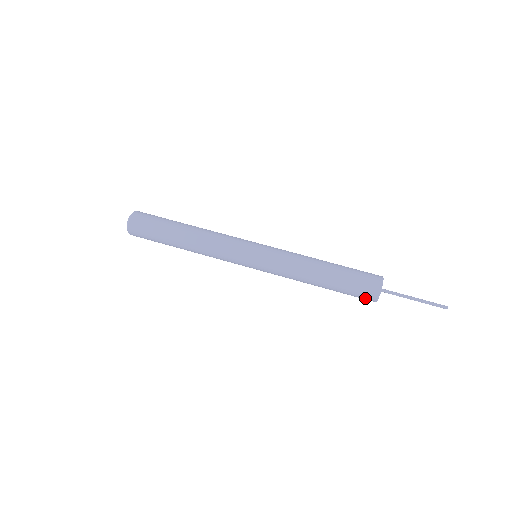
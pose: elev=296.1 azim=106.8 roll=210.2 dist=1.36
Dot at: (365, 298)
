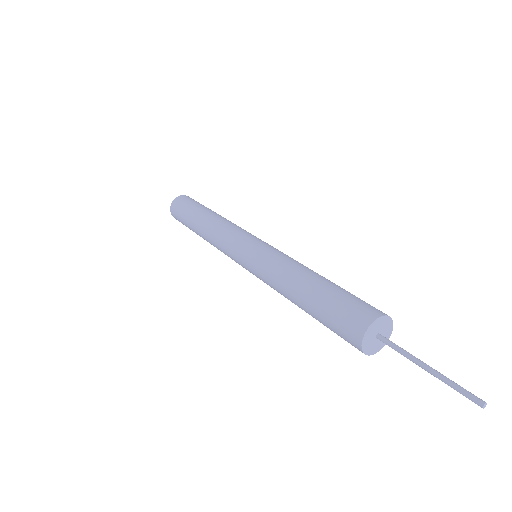
Dot at: (348, 341)
